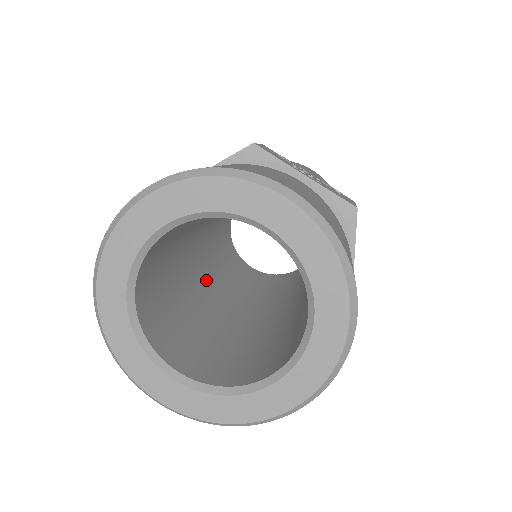
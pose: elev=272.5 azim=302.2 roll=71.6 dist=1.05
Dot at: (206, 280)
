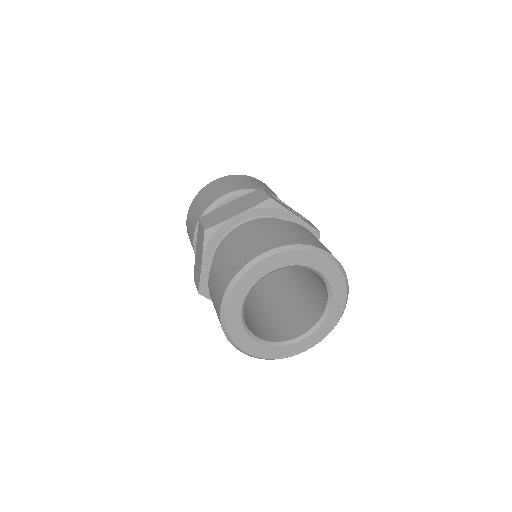
Dot at: occluded
